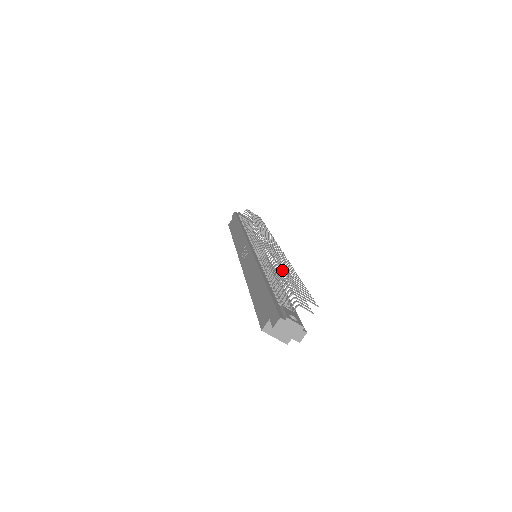
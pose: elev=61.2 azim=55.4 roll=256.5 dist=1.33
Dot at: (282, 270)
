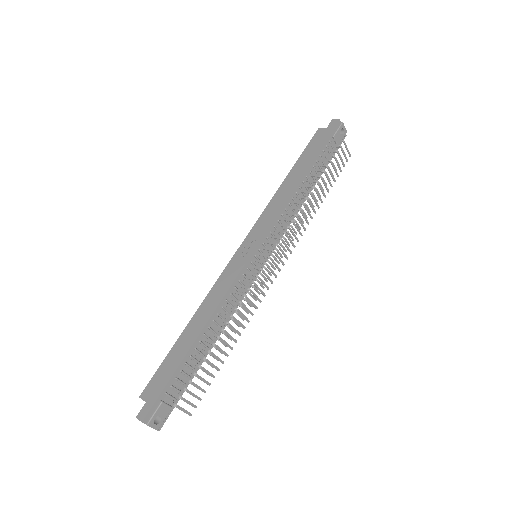
Dot at: (210, 353)
